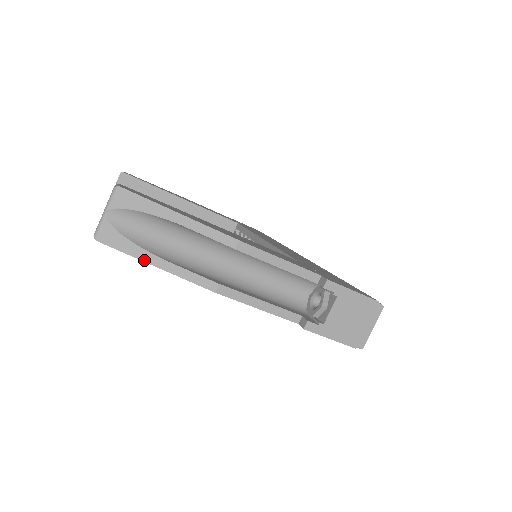
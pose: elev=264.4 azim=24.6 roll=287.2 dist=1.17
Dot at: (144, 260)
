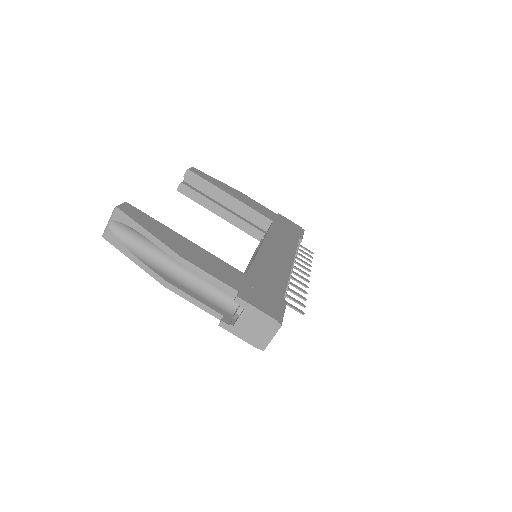
Dot at: (127, 256)
